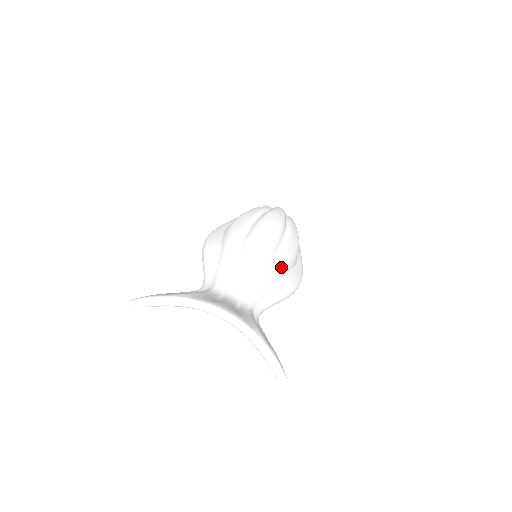
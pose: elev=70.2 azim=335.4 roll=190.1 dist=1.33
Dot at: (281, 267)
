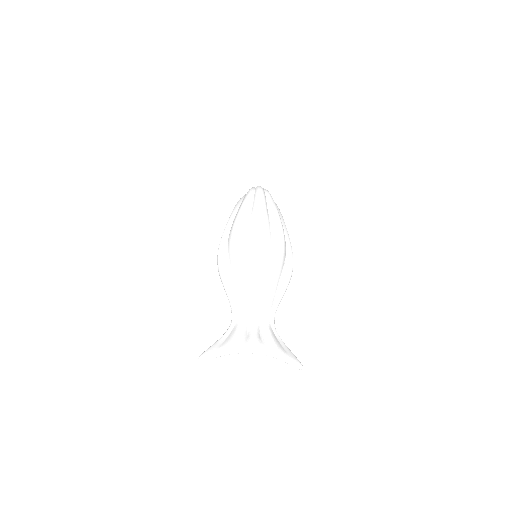
Dot at: (277, 273)
